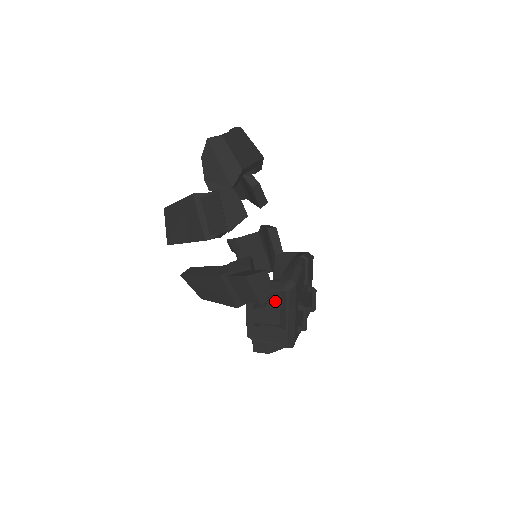
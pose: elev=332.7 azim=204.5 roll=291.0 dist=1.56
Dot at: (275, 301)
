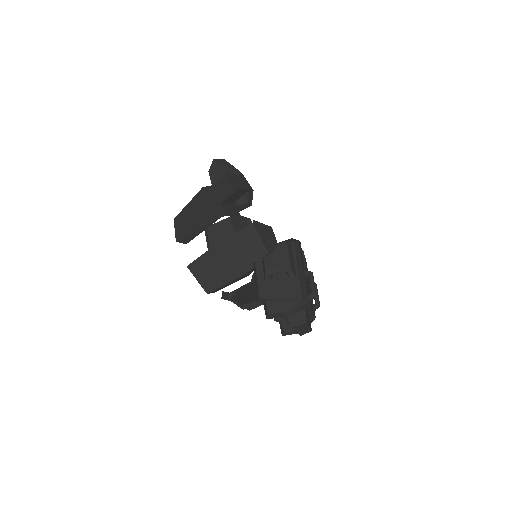
Dot at: (283, 245)
